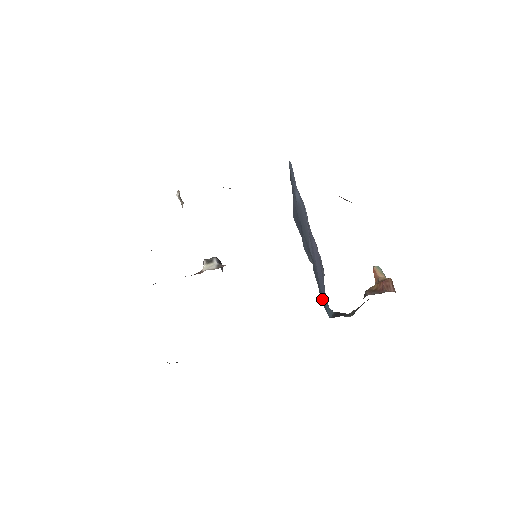
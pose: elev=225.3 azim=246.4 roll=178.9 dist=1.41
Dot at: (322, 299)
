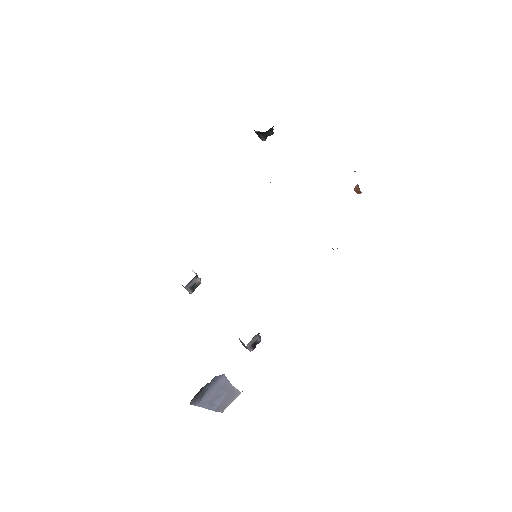
Dot at: occluded
